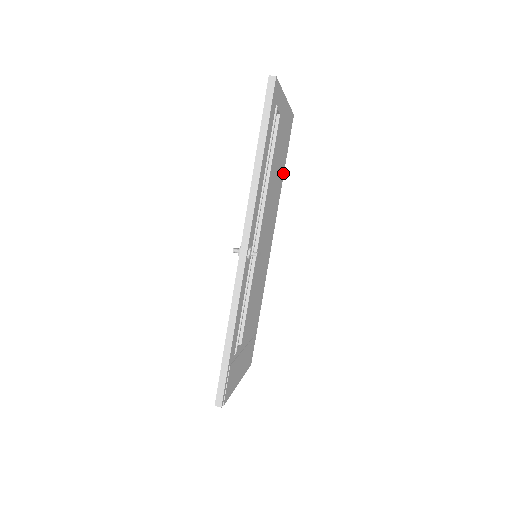
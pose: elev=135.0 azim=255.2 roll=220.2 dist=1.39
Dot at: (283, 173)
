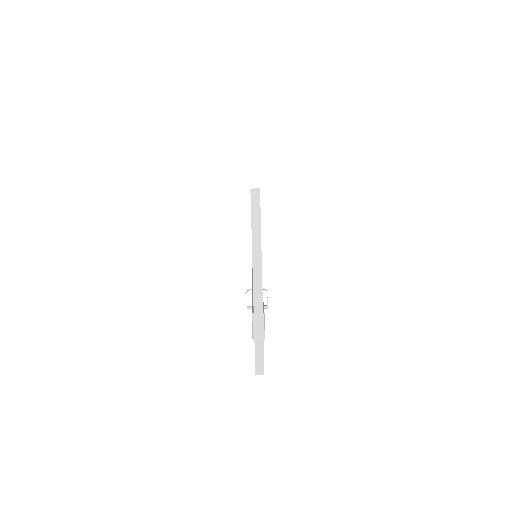
Dot at: occluded
